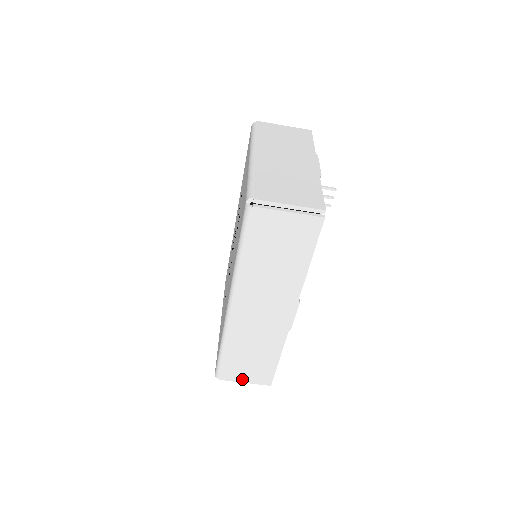
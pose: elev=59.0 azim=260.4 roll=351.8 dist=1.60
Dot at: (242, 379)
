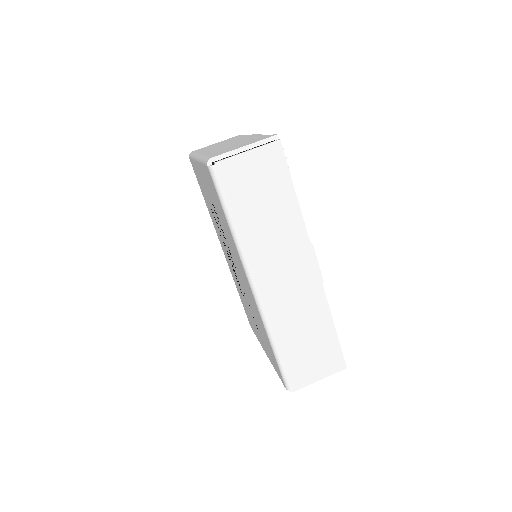
Dot at: (314, 376)
